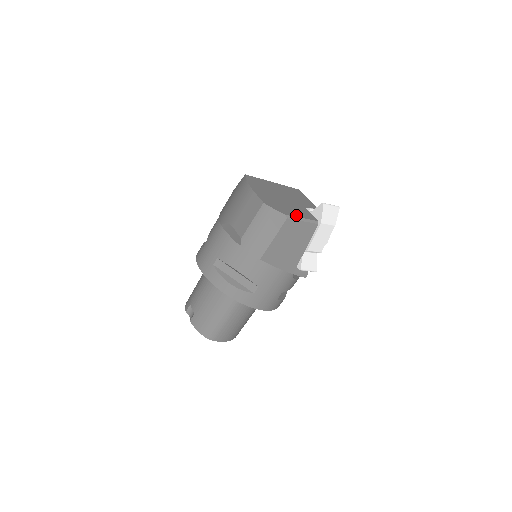
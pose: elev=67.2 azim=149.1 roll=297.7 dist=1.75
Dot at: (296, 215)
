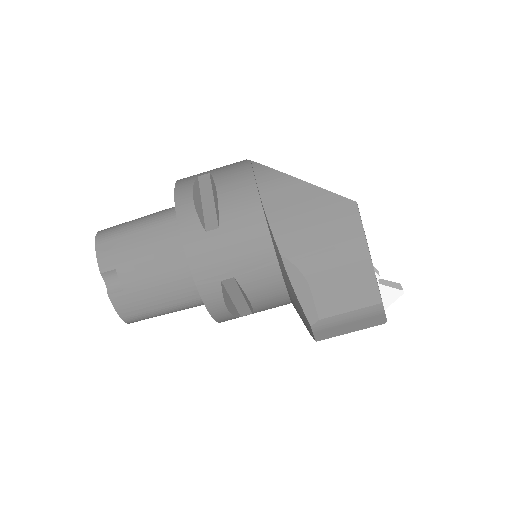
Dot at: occluded
